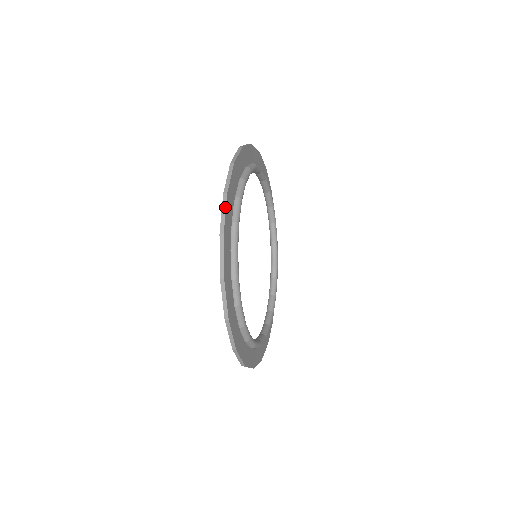
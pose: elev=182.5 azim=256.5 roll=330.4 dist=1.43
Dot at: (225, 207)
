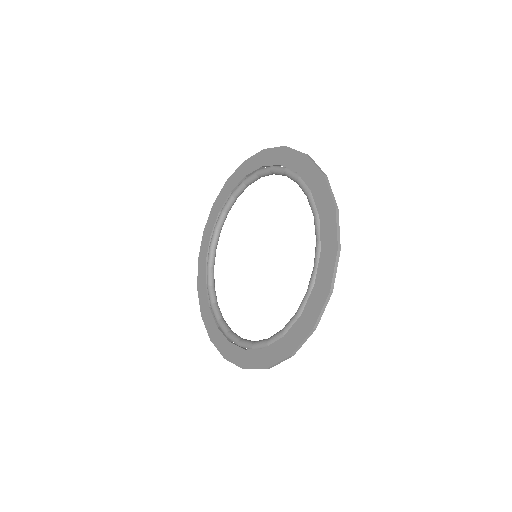
Dot at: occluded
